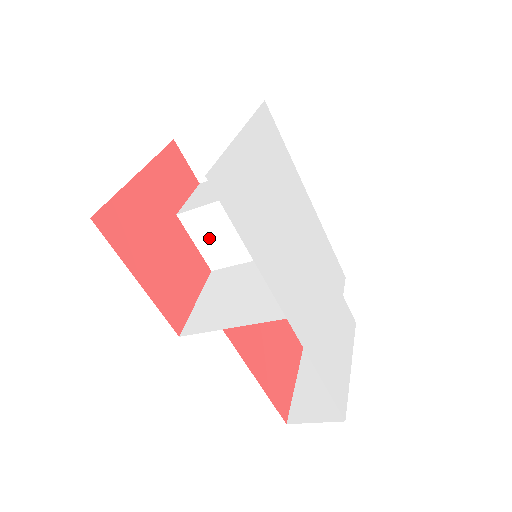
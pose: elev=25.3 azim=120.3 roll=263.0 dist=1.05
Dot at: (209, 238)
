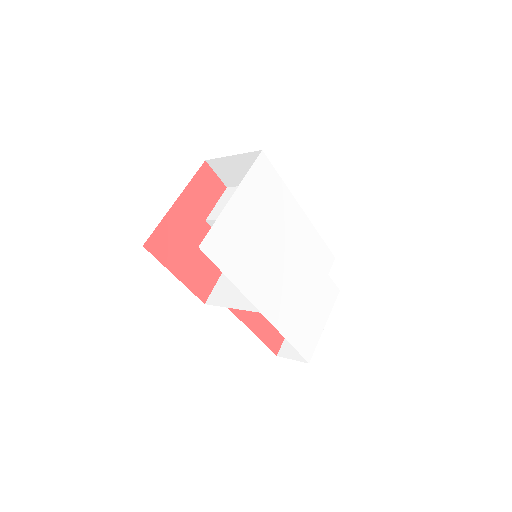
Dot at: occluded
